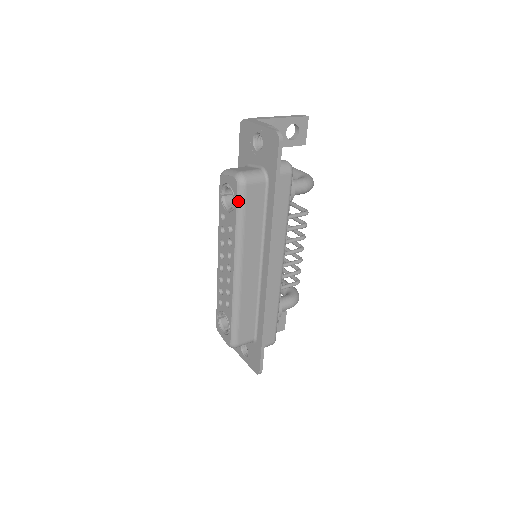
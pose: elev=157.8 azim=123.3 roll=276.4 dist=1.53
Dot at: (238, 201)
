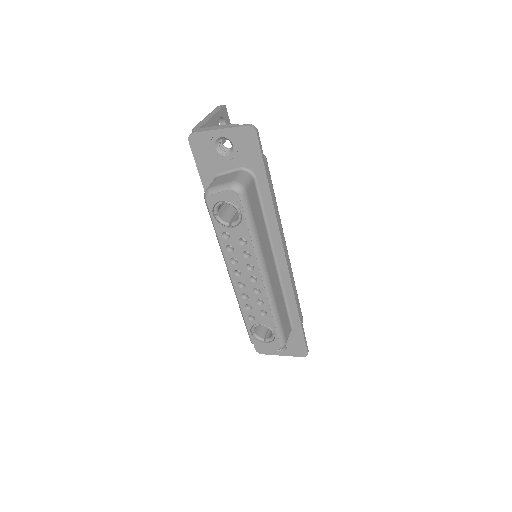
Dot at: (245, 210)
